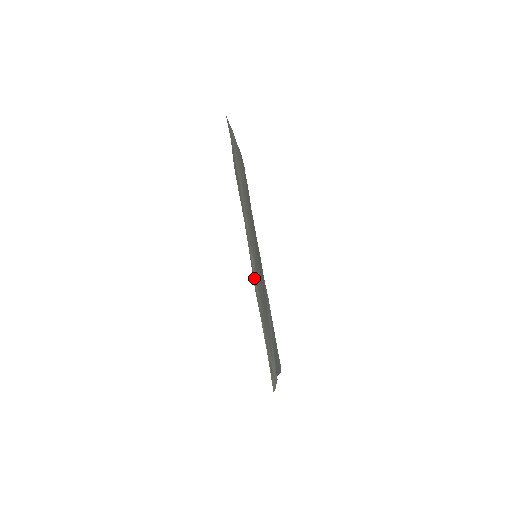
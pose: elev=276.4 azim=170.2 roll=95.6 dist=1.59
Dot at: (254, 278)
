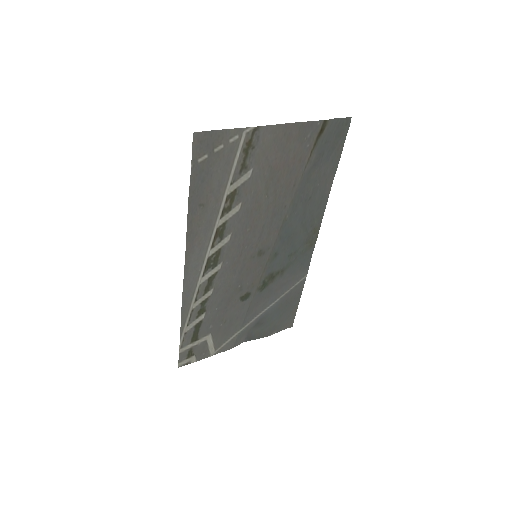
Dot at: (190, 295)
